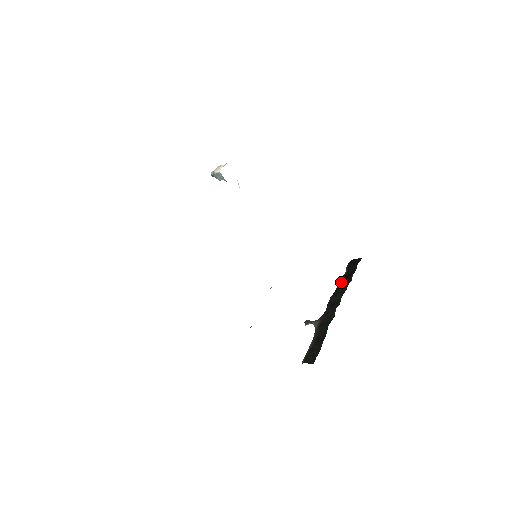
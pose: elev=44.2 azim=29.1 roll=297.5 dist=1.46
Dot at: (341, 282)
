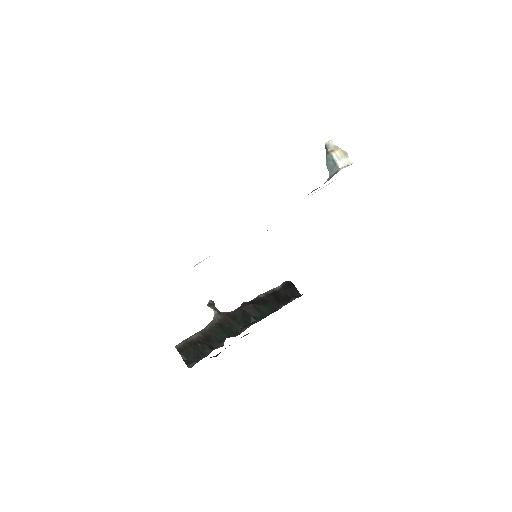
Dot at: (268, 297)
